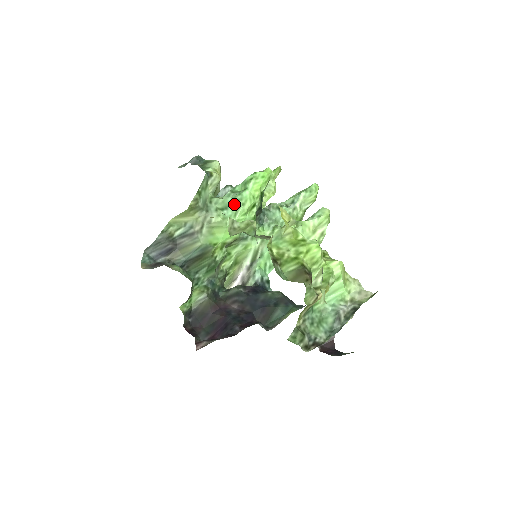
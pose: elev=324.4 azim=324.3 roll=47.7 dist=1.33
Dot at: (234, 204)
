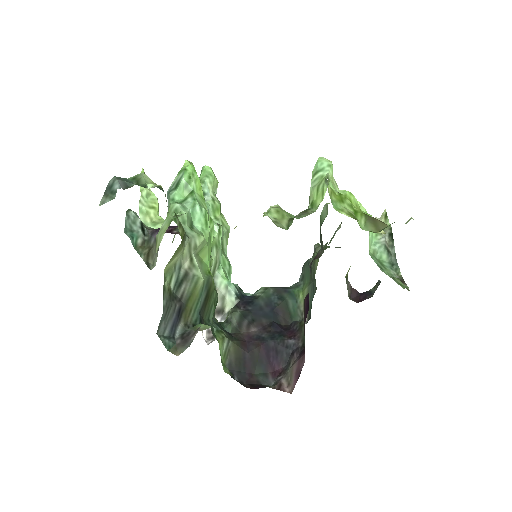
Dot at: (198, 214)
